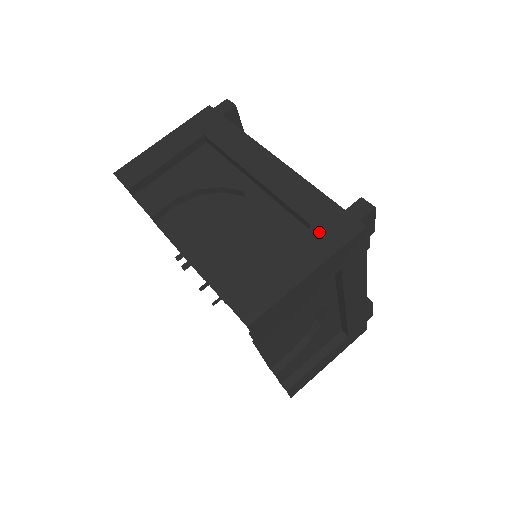
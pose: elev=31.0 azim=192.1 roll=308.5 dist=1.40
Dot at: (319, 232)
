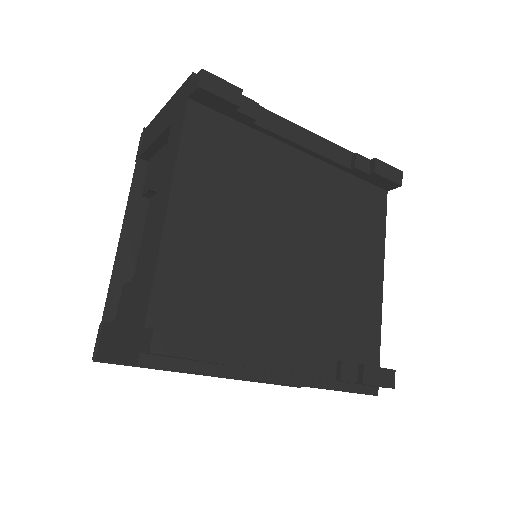
Dot at: (130, 330)
